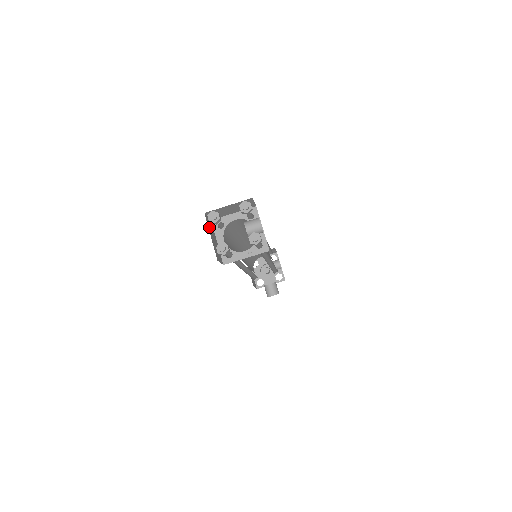
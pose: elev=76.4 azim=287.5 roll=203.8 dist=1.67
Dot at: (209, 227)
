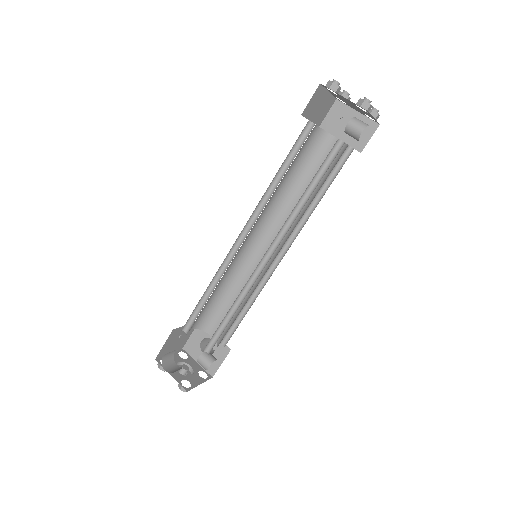
Dot at: (328, 101)
